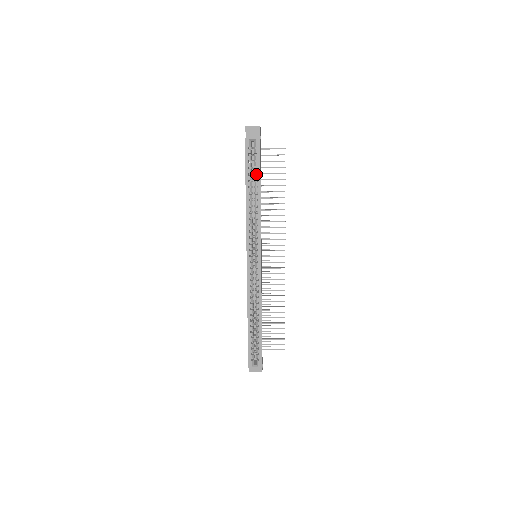
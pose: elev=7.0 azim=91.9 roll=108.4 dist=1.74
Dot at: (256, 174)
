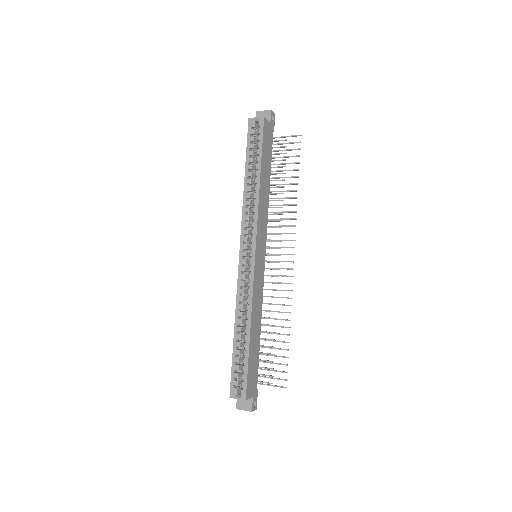
Dot at: (258, 157)
